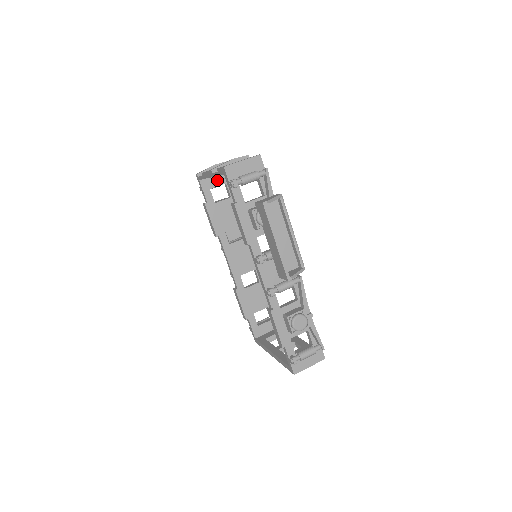
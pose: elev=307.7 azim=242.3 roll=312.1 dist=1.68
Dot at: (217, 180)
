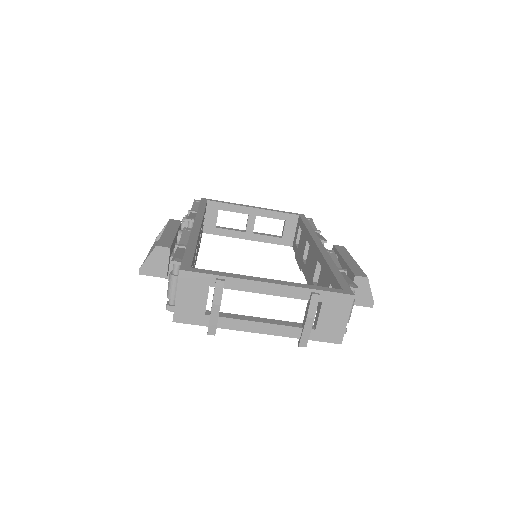
Dot at: occluded
